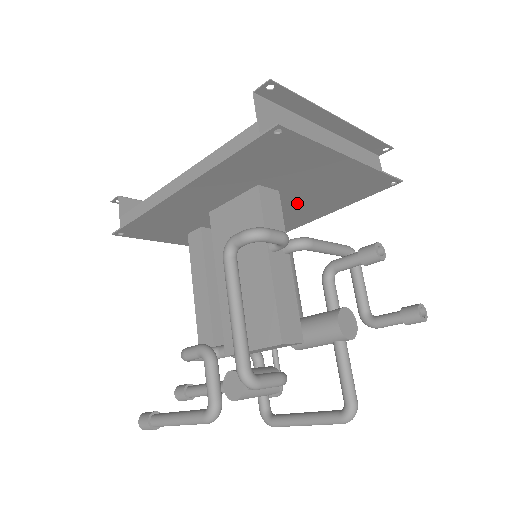
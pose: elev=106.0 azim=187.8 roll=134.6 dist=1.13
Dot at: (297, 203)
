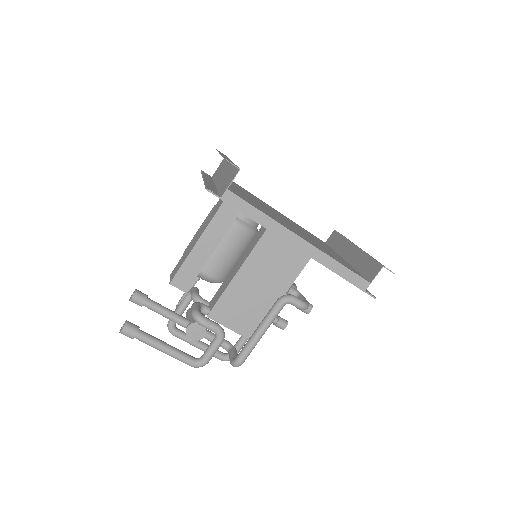
Dot at: occluded
